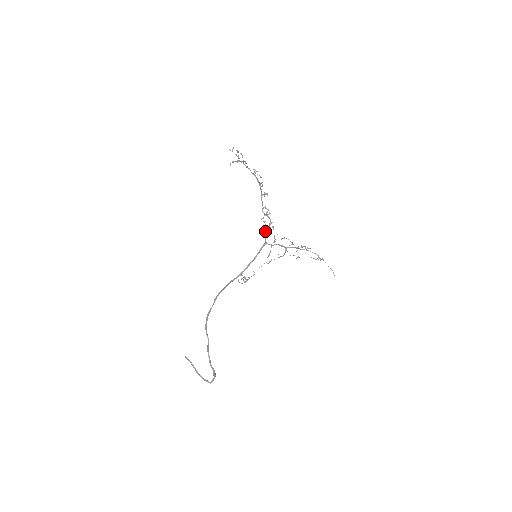
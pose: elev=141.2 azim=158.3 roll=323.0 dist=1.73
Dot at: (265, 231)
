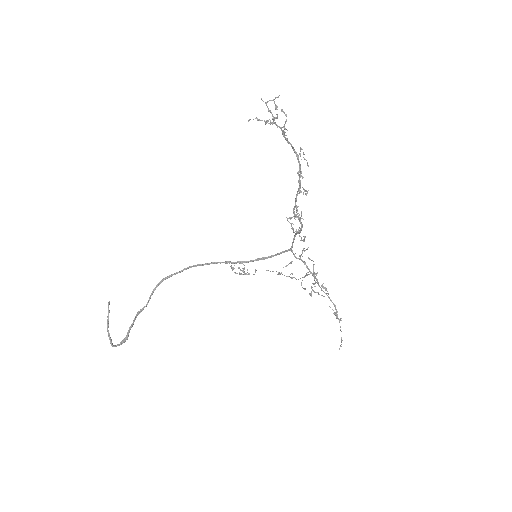
Dot at: (294, 235)
